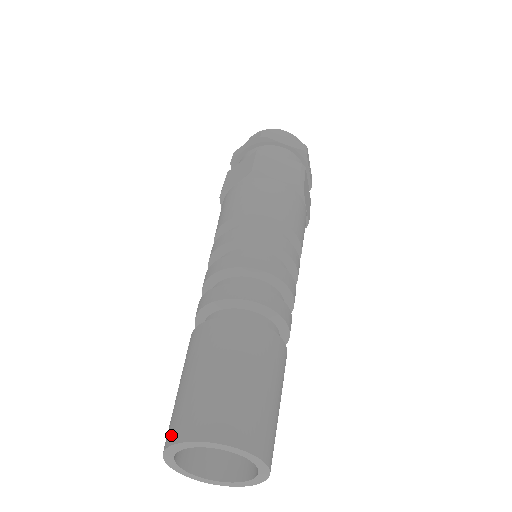
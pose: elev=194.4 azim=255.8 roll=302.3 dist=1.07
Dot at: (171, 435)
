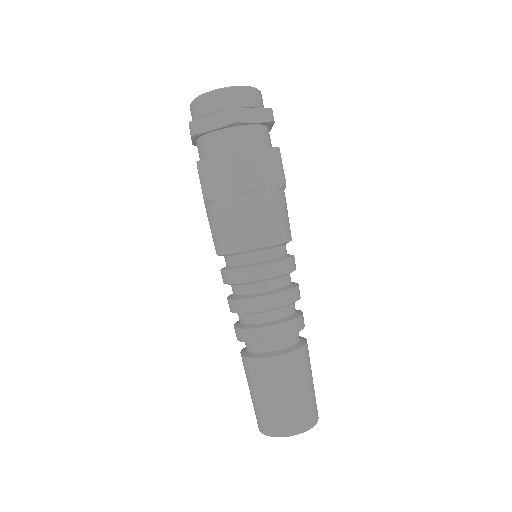
Dot at: occluded
